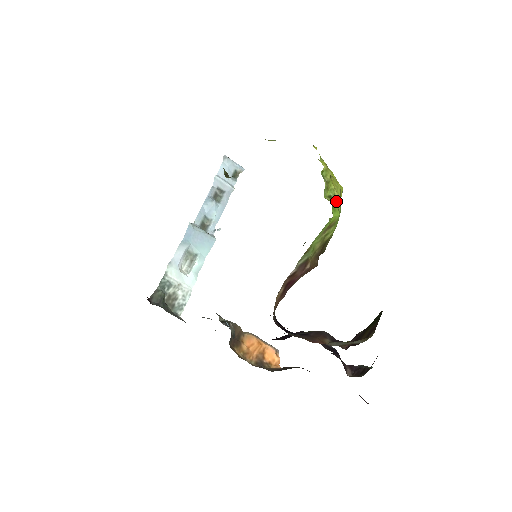
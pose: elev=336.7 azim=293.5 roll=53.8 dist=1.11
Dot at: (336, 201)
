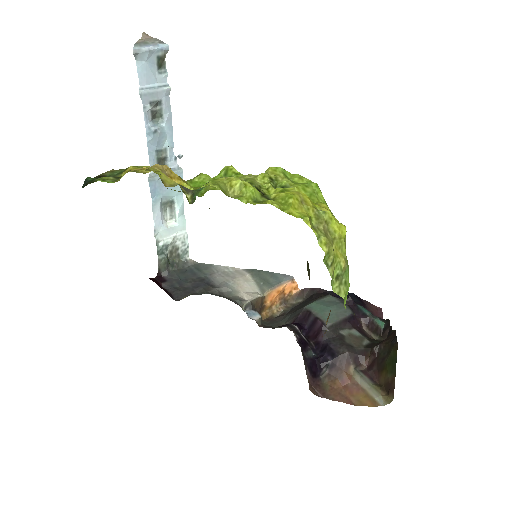
Dot at: (344, 272)
